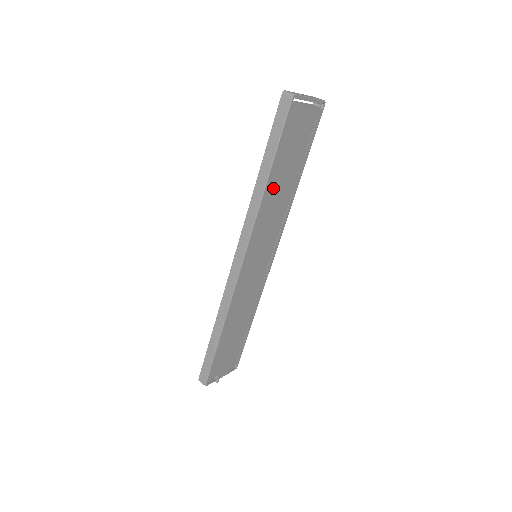
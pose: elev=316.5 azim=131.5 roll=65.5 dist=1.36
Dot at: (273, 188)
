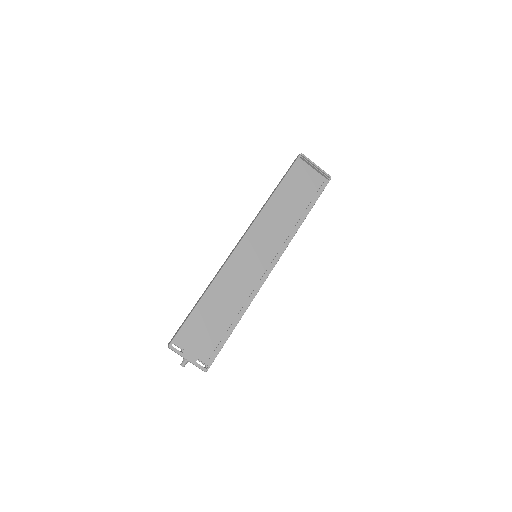
Dot at: (278, 204)
